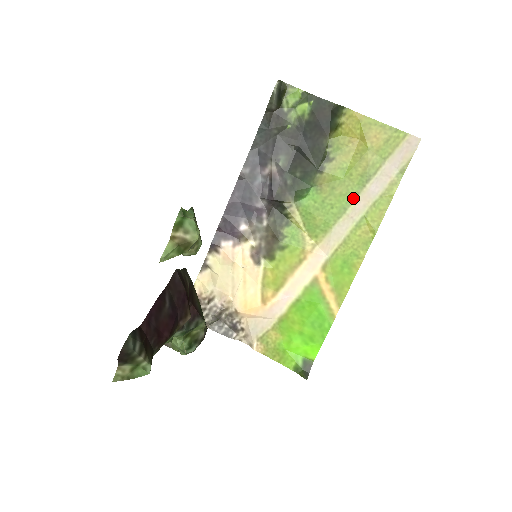
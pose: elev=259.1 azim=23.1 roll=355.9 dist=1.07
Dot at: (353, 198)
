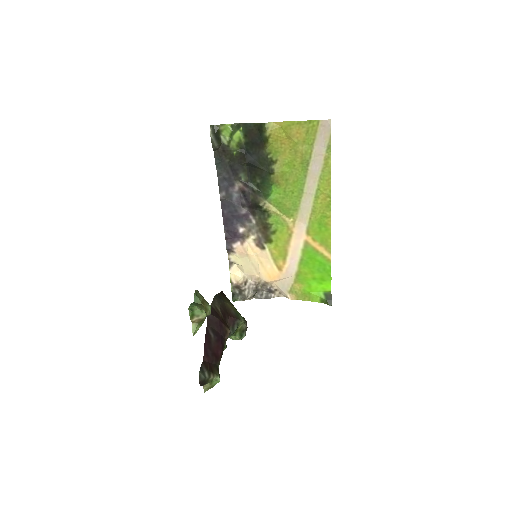
Dot at: (304, 181)
